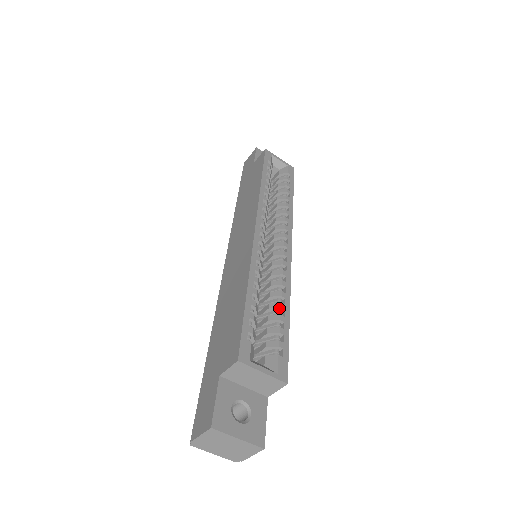
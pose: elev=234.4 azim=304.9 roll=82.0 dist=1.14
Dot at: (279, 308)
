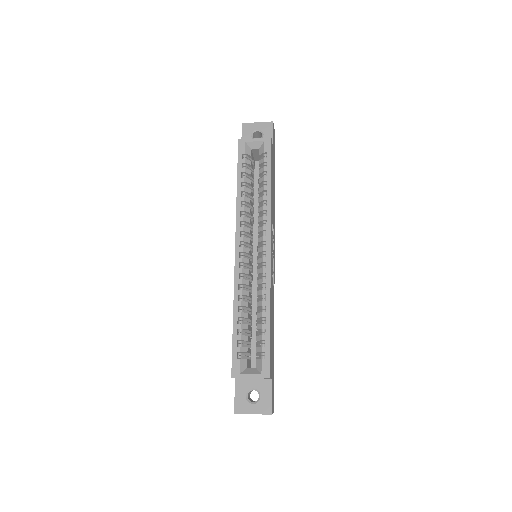
Dot at: (262, 317)
